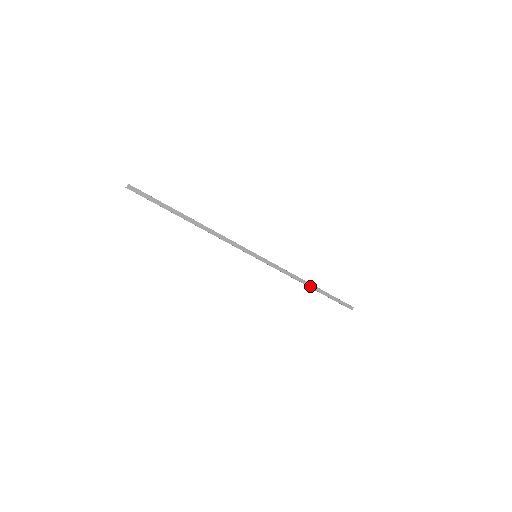
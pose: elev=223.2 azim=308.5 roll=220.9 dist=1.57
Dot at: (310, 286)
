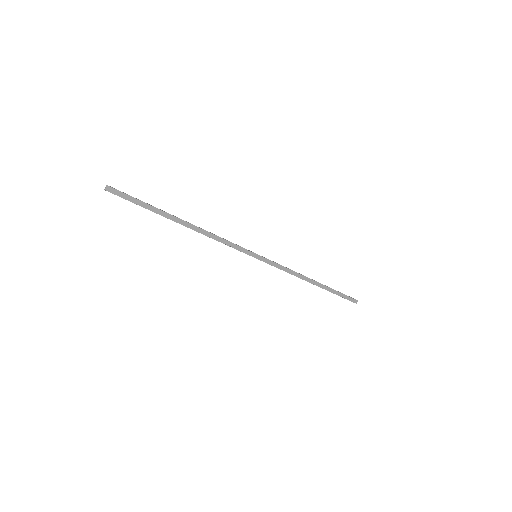
Dot at: (314, 283)
